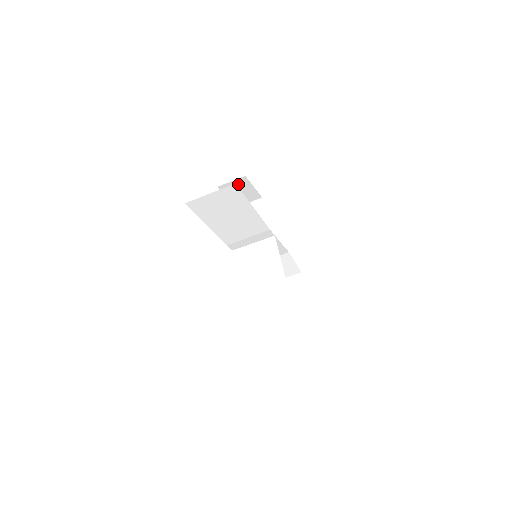
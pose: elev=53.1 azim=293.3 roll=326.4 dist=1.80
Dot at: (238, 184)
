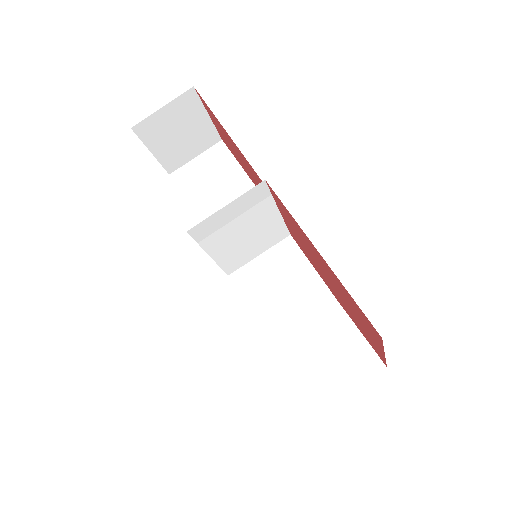
Dot at: occluded
